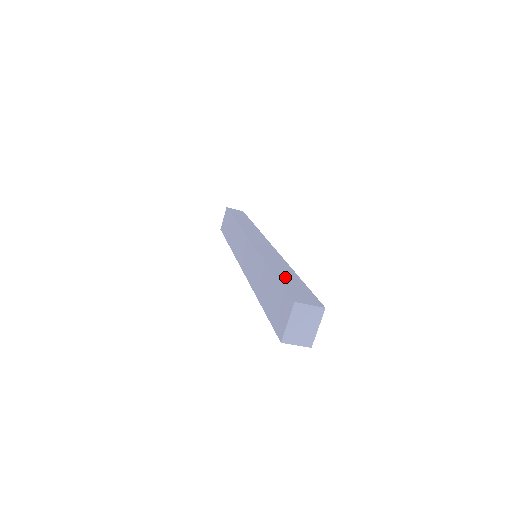
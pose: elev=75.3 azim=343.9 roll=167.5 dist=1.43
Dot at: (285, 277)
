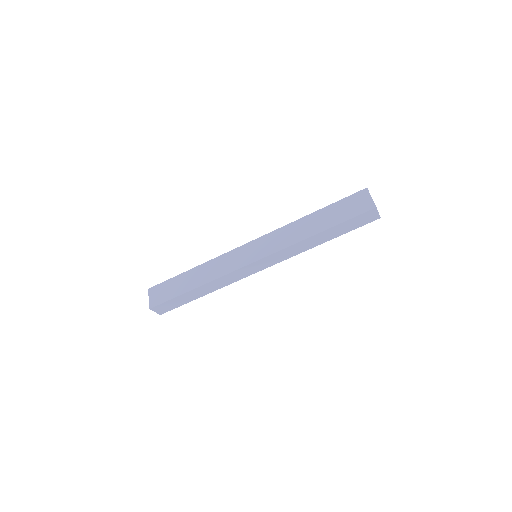
Dot at: occluded
